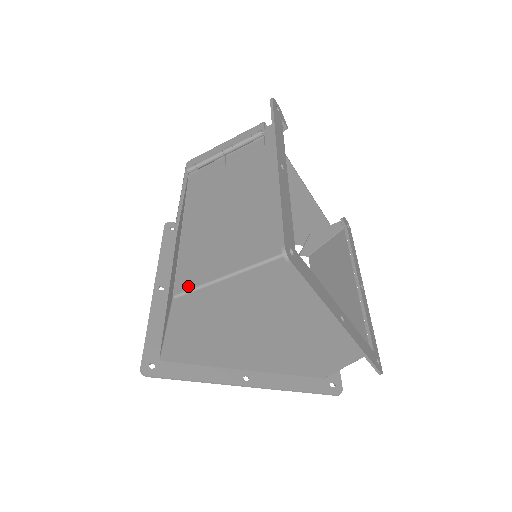
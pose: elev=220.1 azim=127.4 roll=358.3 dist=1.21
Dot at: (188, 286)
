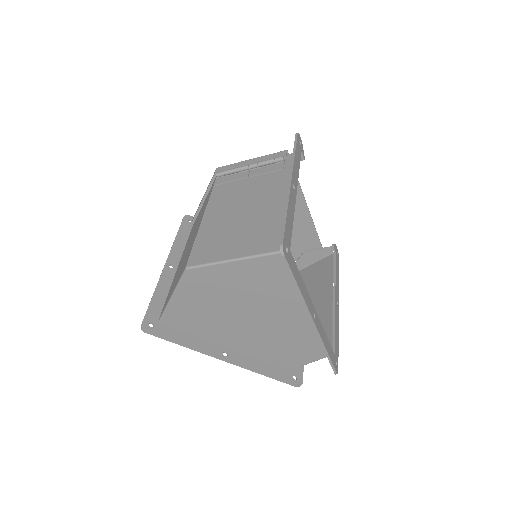
Dot at: (200, 262)
